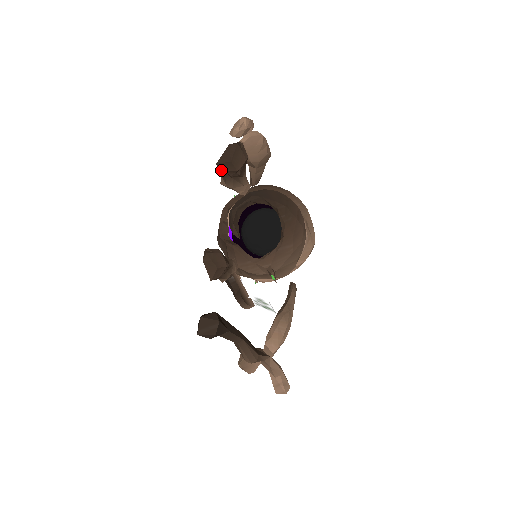
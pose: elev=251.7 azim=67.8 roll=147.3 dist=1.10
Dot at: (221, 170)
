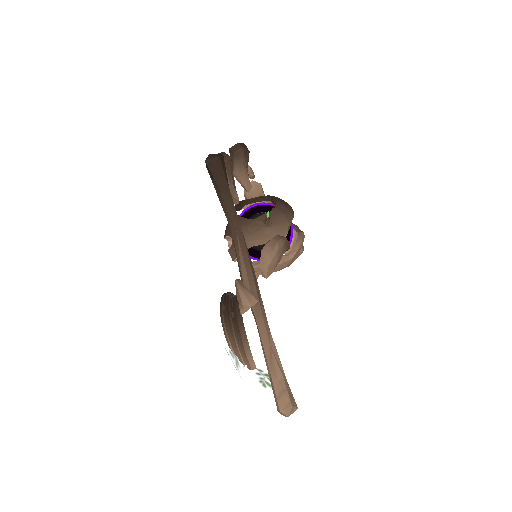
Dot at: (231, 154)
